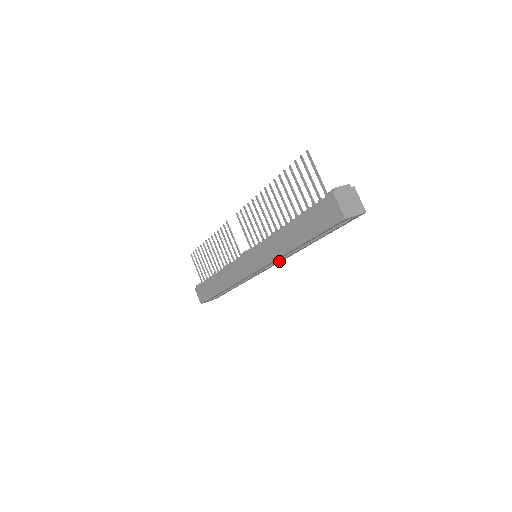
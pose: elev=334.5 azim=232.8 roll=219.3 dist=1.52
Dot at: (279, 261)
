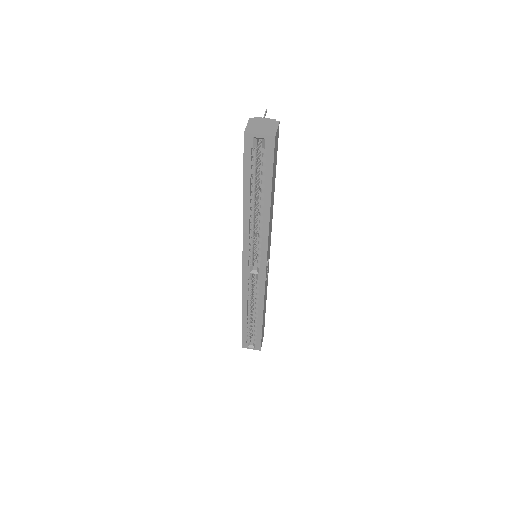
Dot at: (261, 251)
